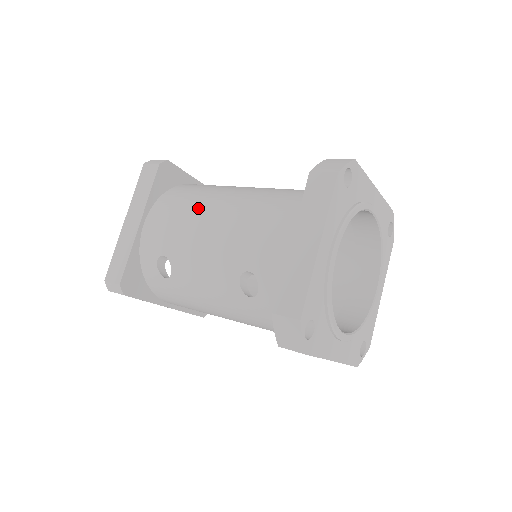
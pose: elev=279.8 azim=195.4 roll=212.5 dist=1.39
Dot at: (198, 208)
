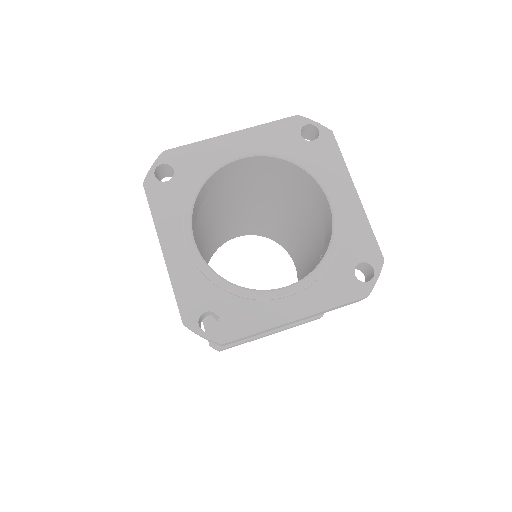
Dot at: occluded
